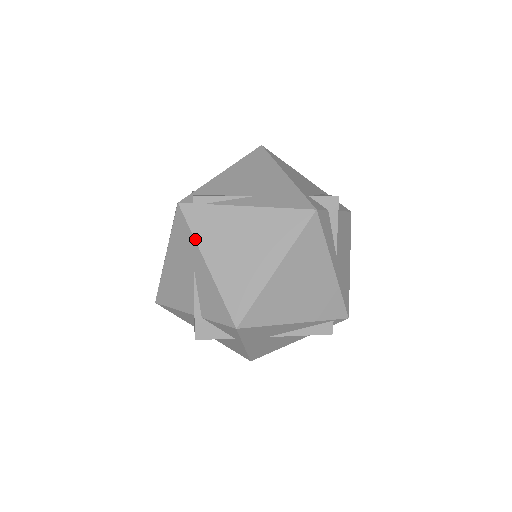
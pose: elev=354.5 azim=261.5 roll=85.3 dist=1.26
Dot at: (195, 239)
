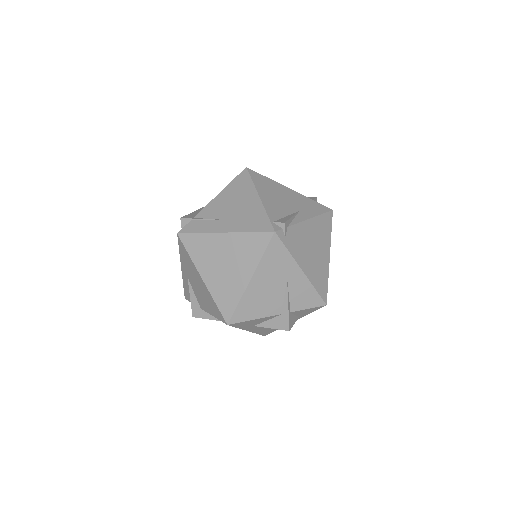
Dot at: (292, 255)
